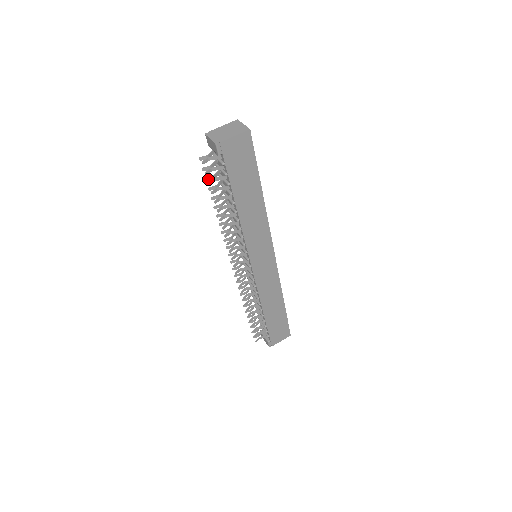
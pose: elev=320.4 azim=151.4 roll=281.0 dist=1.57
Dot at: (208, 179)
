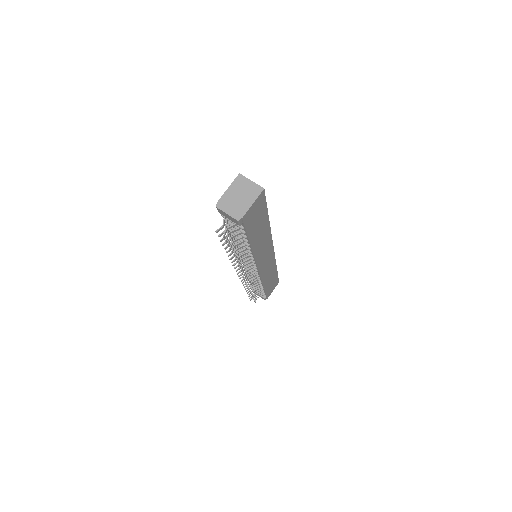
Dot at: (223, 239)
